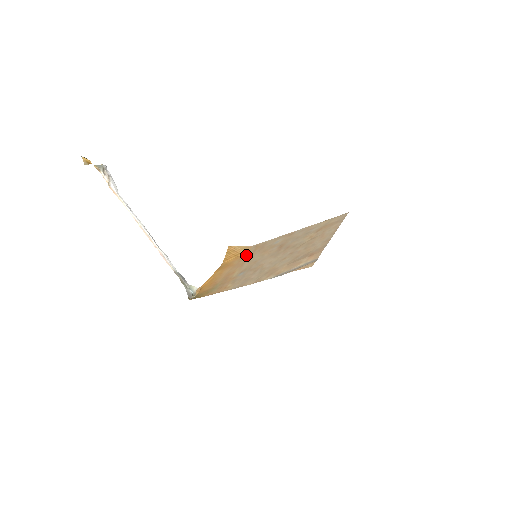
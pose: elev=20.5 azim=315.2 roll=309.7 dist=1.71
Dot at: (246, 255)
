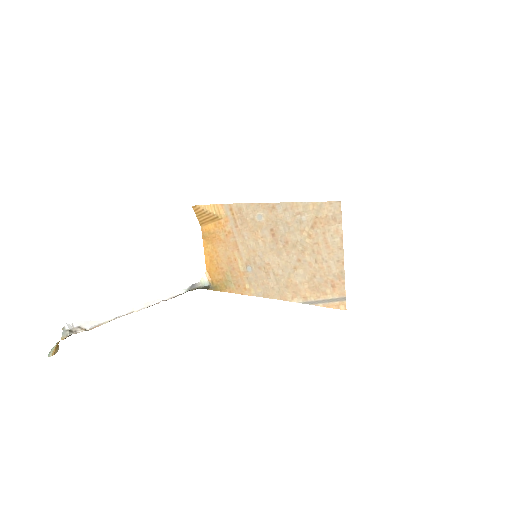
Dot at: (228, 227)
